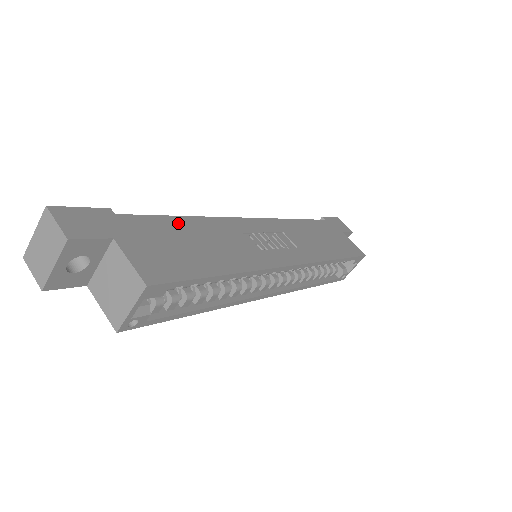
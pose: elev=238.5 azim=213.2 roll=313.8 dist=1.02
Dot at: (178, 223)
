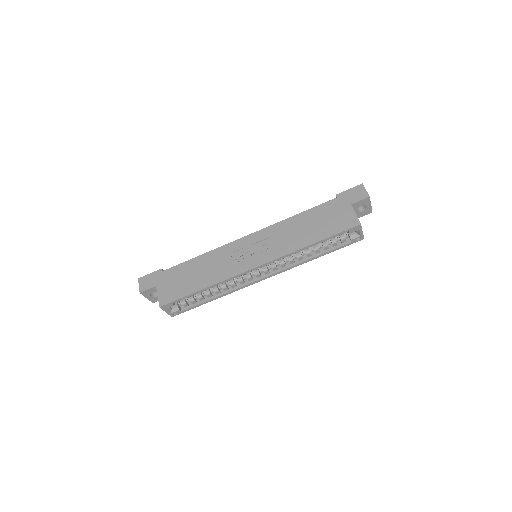
Dot at: (191, 264)
